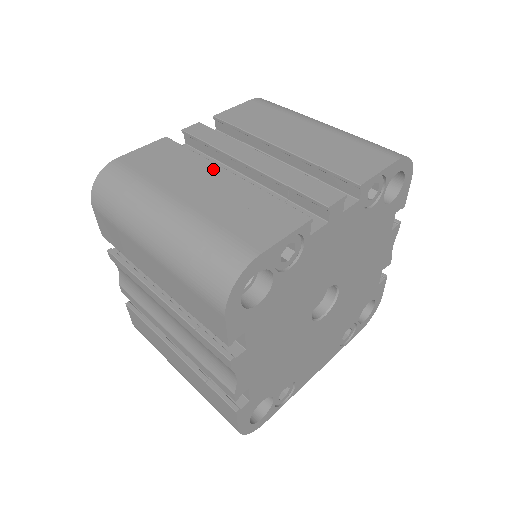
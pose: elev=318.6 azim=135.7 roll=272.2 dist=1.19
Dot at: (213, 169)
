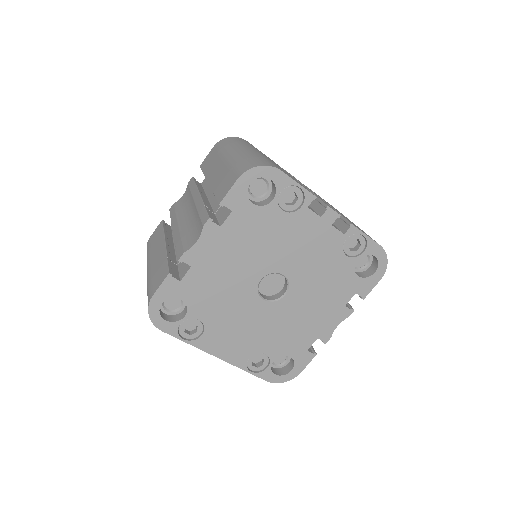
Dot at: occluded
